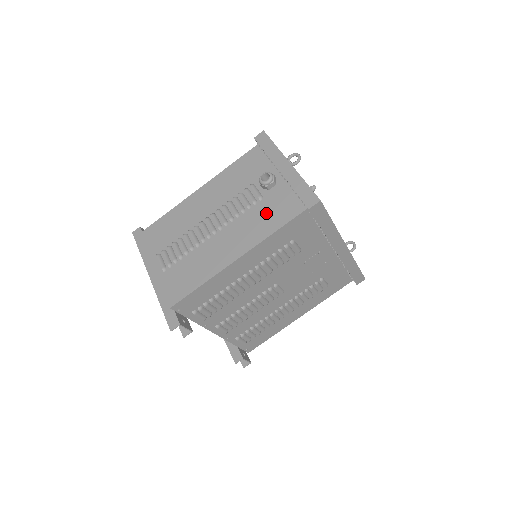
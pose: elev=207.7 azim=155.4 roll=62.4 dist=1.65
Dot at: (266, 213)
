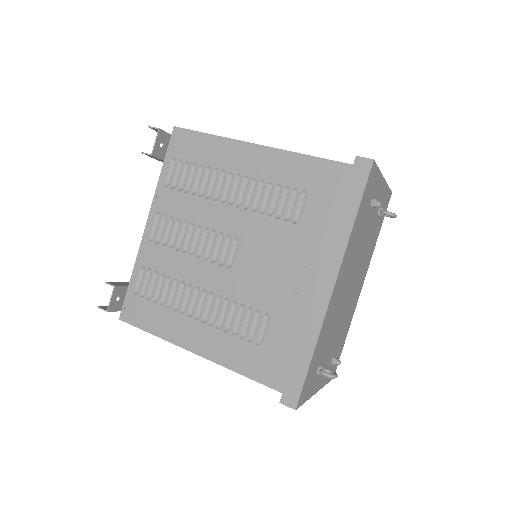
Dot at: occluded
